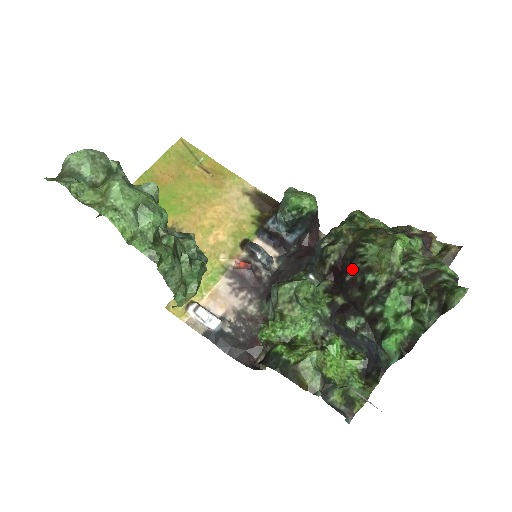
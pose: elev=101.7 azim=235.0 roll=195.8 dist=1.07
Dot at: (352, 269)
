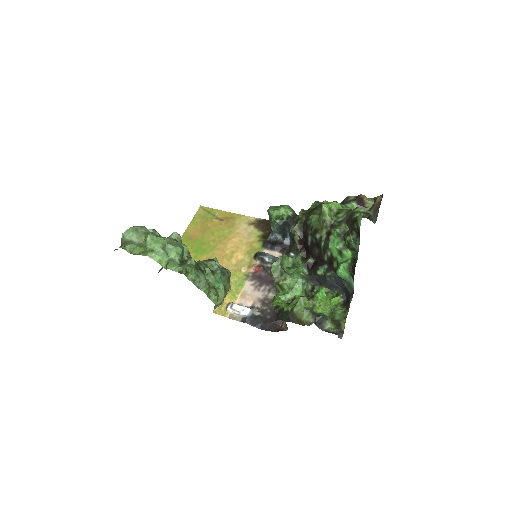
Dot at: (308, 236)
